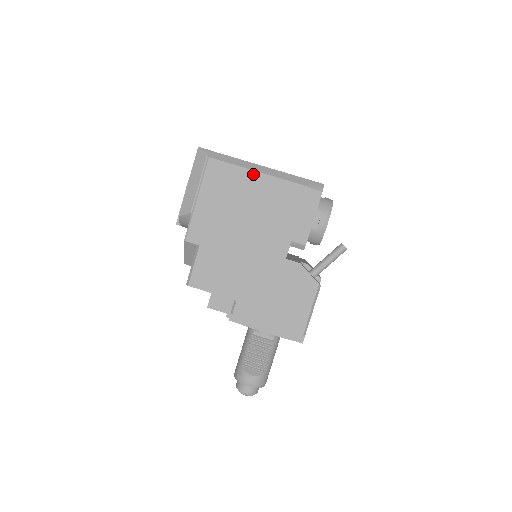
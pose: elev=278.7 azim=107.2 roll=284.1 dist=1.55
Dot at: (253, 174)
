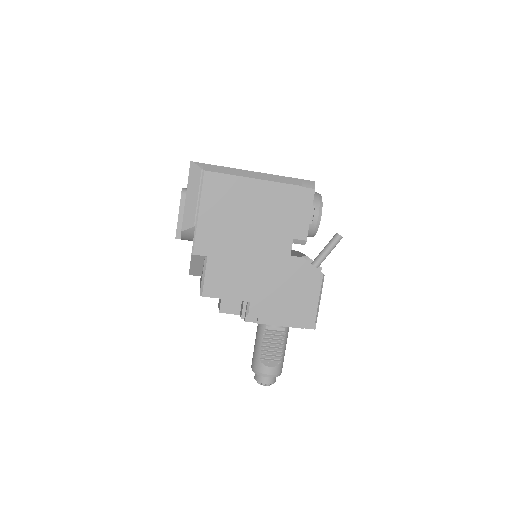
Dot at: (249, 181)
